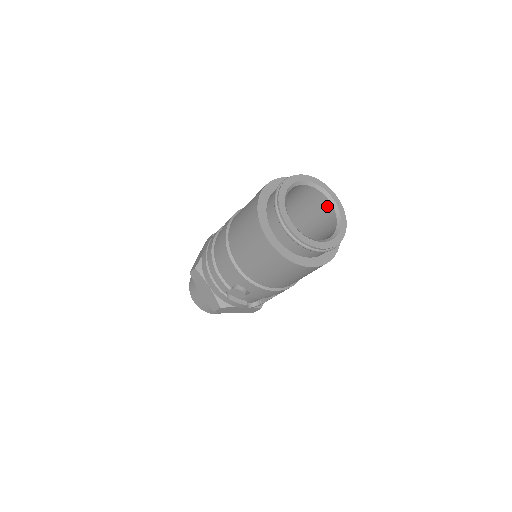
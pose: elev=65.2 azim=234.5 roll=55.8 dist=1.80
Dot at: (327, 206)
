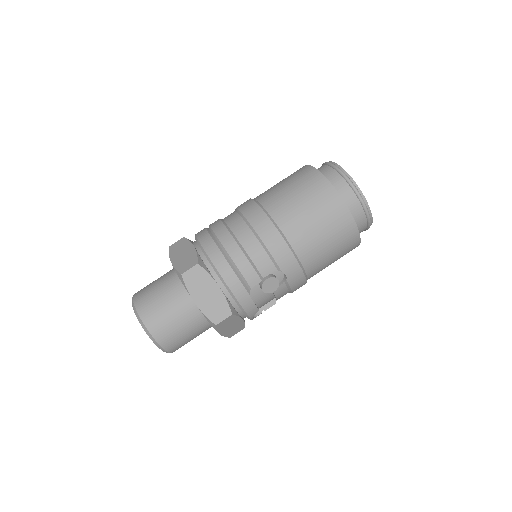
Dot at: occluded
